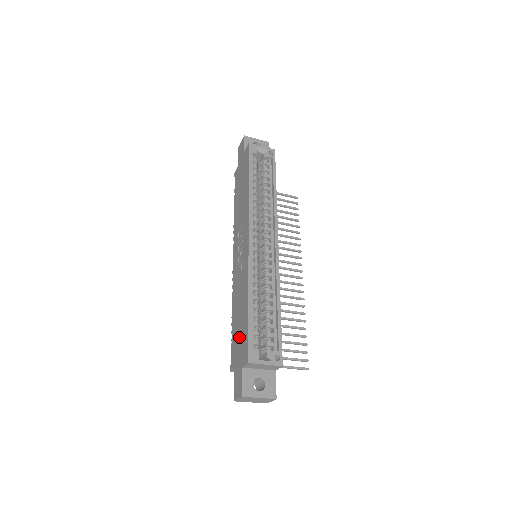
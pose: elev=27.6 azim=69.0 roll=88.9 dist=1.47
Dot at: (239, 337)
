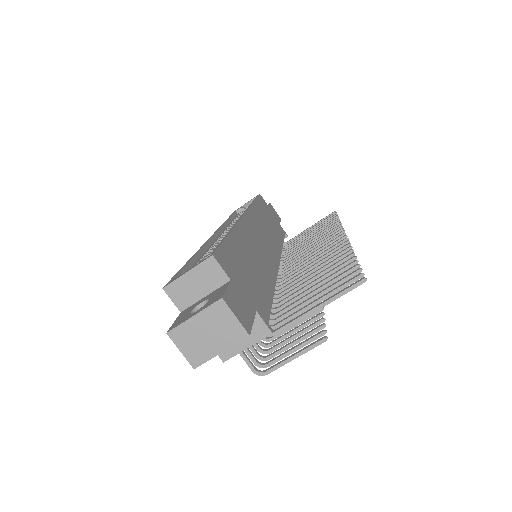
Dot at: occluded
